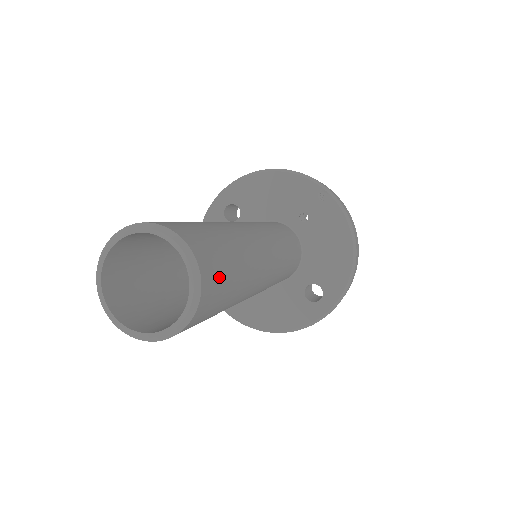
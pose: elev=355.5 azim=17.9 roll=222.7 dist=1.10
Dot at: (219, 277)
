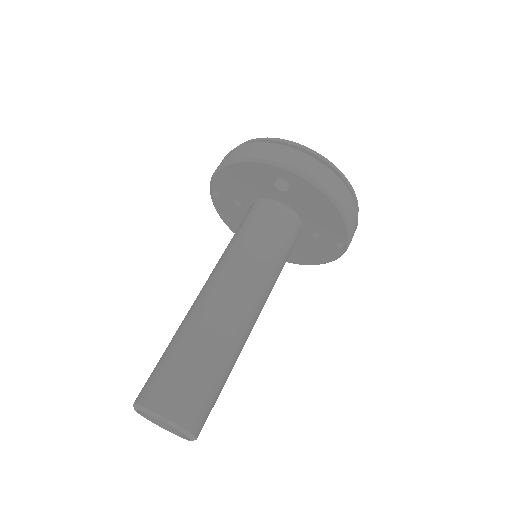
Dot at: occluded
